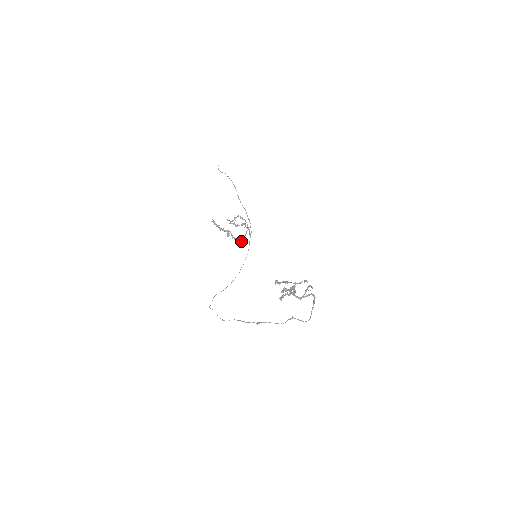
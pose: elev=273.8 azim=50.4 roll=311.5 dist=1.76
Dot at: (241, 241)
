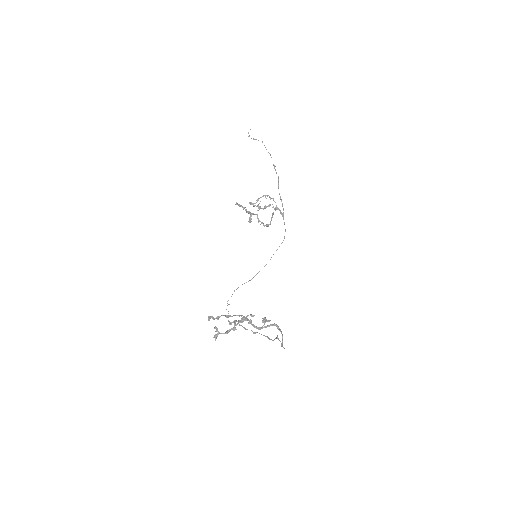
Dot at: (267, 225)
